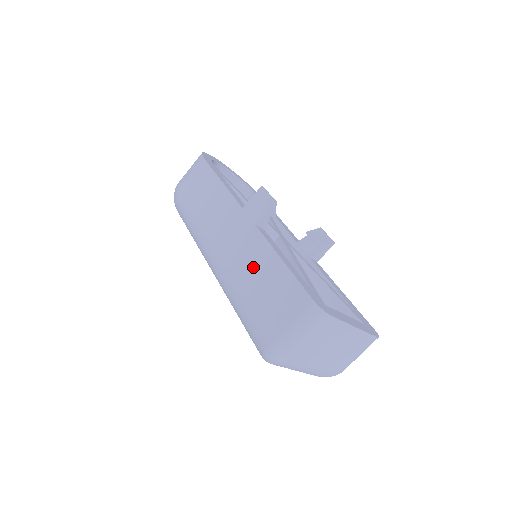
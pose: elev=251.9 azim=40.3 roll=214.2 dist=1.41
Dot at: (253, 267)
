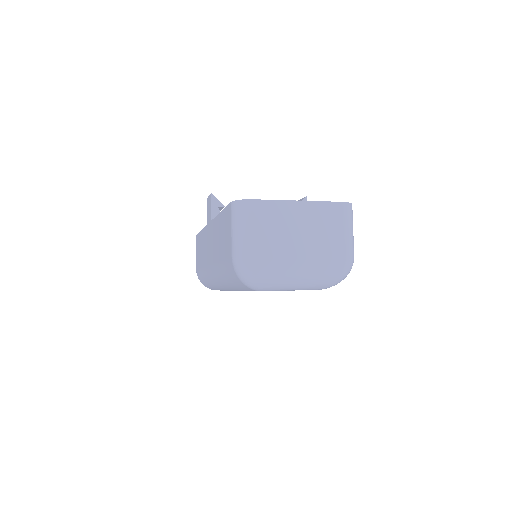
Dot at: (217, 242)
